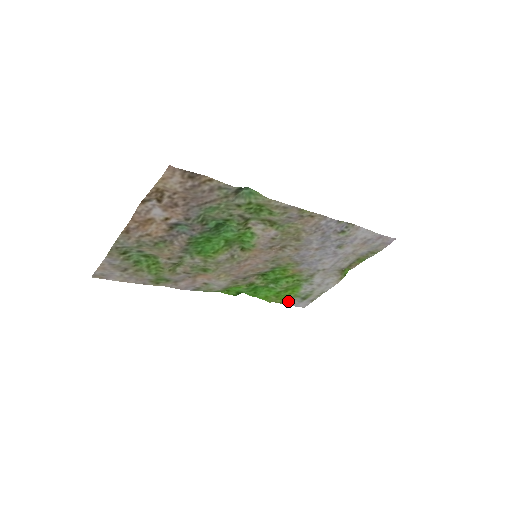
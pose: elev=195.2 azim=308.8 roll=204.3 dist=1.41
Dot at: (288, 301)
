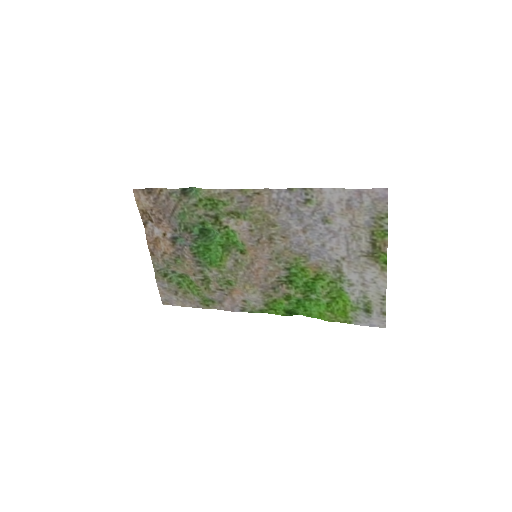
Dot at: (353, 318)
